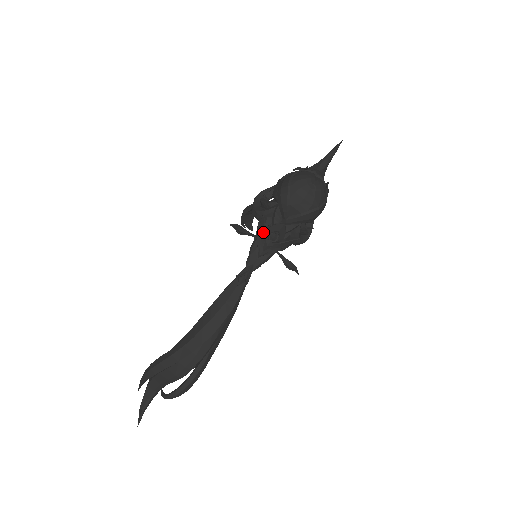
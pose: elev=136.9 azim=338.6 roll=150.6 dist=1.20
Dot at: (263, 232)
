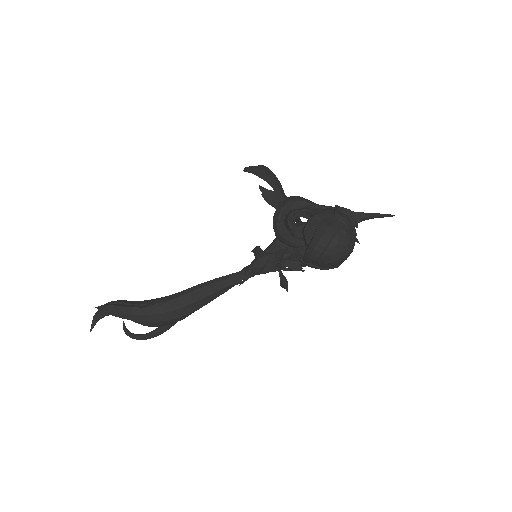
Dot at: (277, 259)
